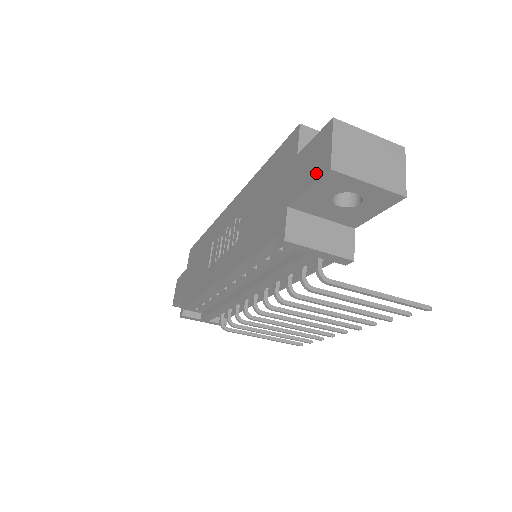
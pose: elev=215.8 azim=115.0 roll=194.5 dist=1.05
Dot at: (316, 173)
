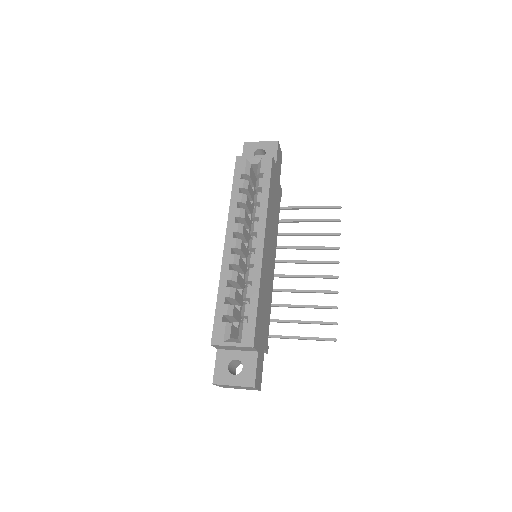
Dot at: occluded
